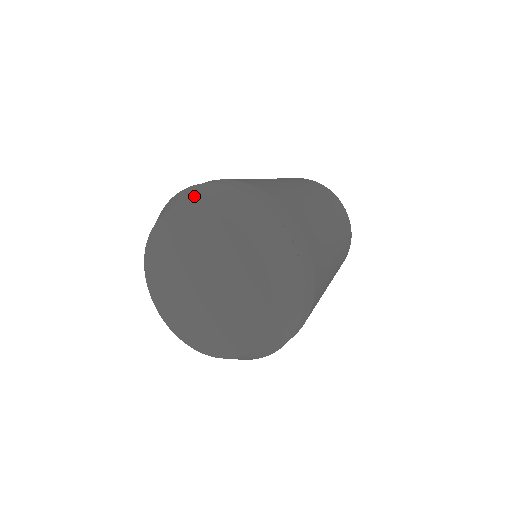
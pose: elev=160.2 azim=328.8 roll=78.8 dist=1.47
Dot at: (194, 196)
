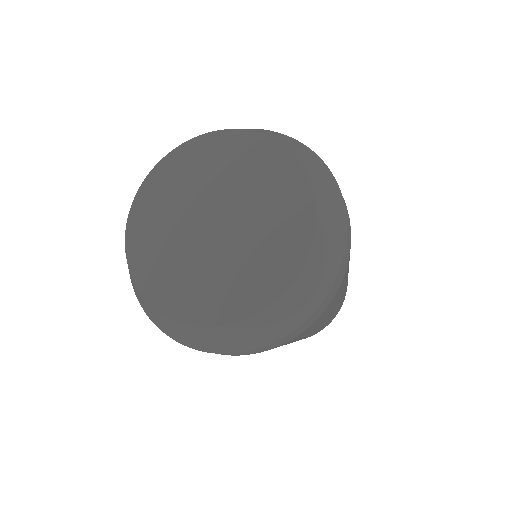
Dot at: occluded
